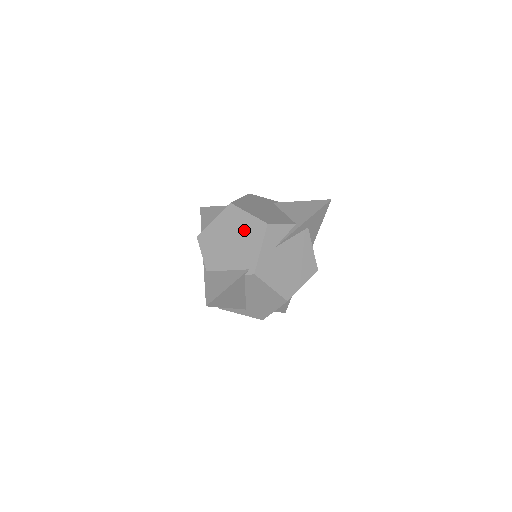
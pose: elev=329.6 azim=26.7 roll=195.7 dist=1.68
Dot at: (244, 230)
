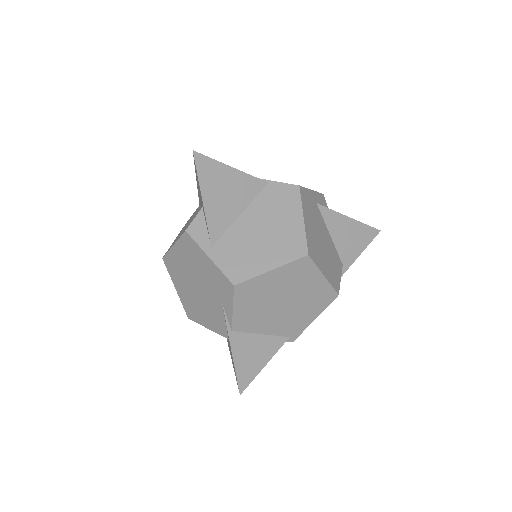
Dot at: (308, 295)
